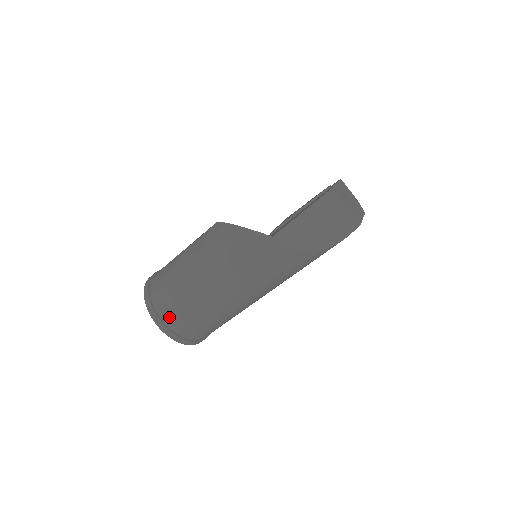
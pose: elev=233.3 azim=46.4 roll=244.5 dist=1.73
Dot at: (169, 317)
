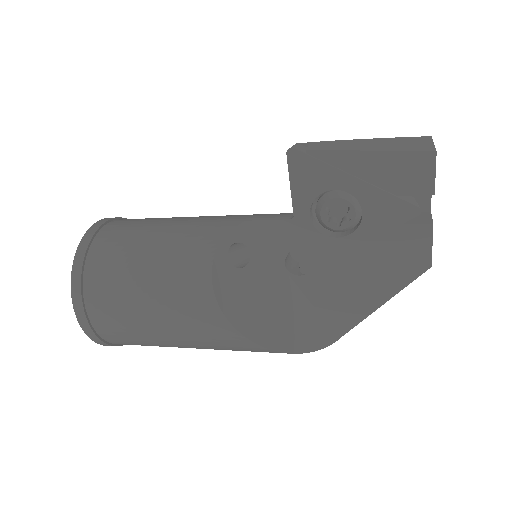
Dot at: occluded
